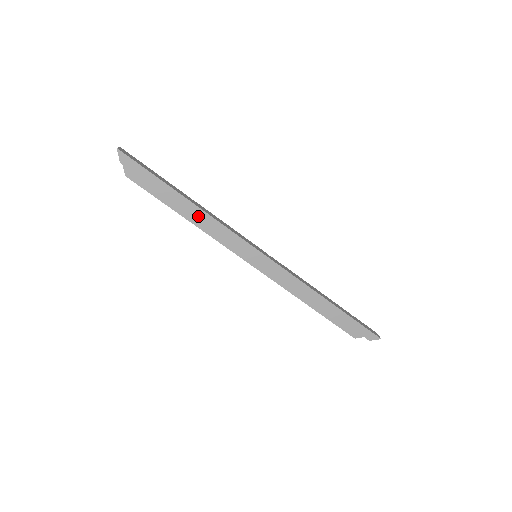
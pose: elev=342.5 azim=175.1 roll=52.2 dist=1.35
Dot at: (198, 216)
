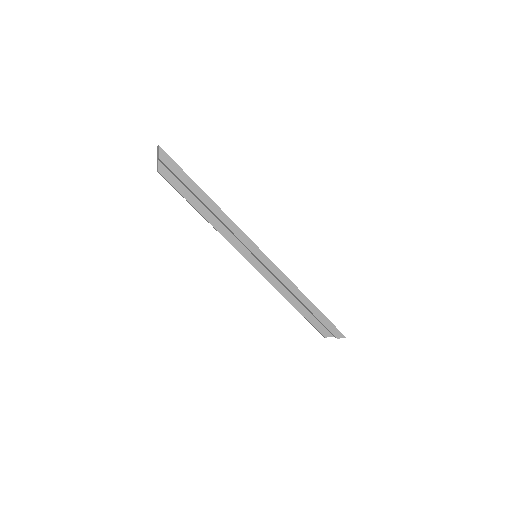
Dot at: (216, 214)
